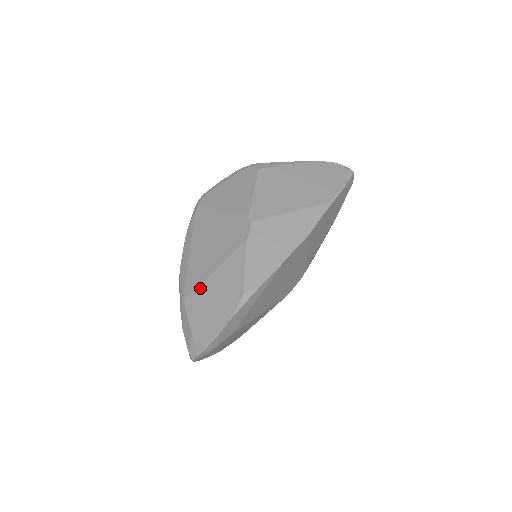
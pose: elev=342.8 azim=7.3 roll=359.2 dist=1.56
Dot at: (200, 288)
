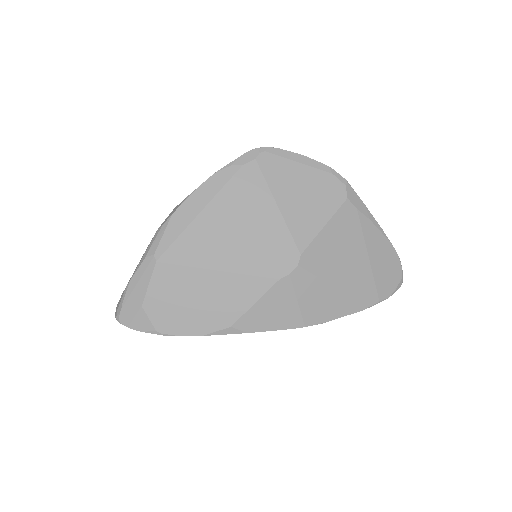
Dot at: (188, 270)
